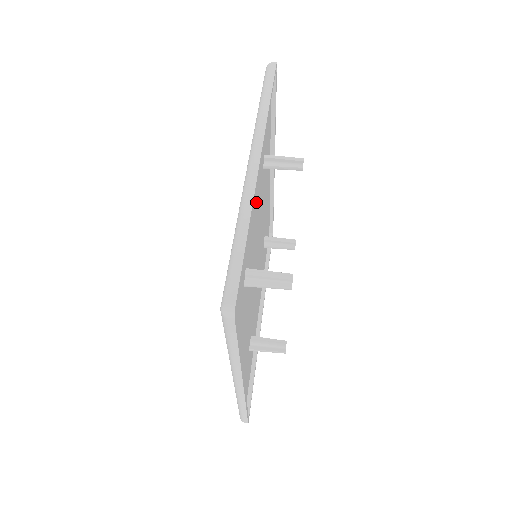
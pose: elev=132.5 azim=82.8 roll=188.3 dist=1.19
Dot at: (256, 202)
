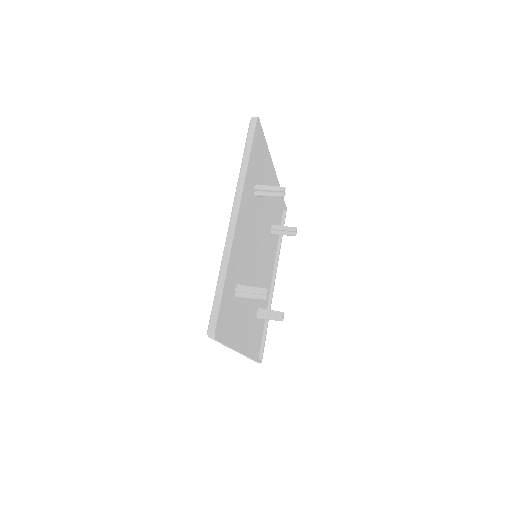
Dot at: (266, 210)
